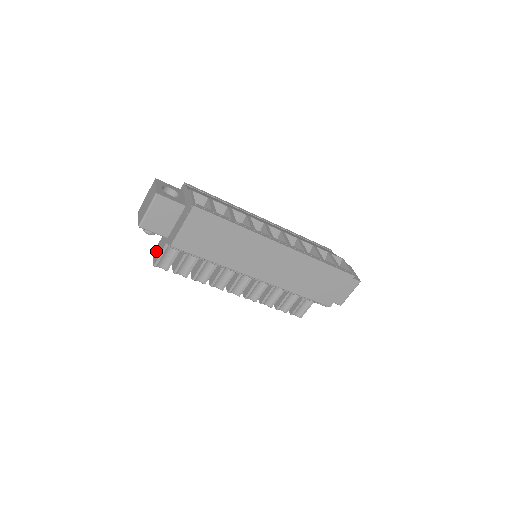
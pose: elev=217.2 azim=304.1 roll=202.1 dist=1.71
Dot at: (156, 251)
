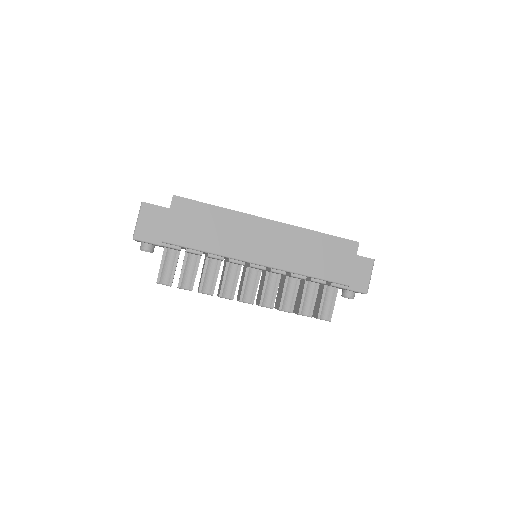
Dot at: occluded
